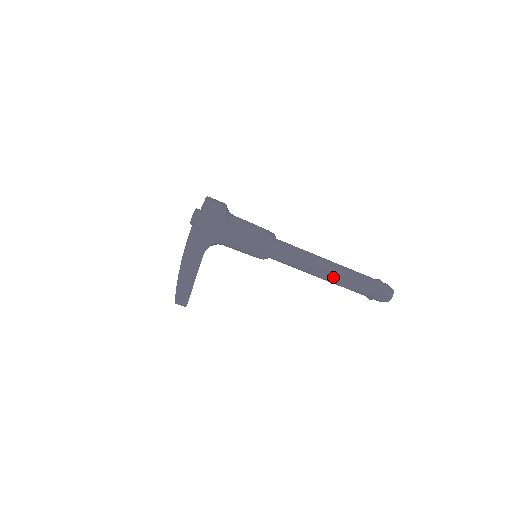
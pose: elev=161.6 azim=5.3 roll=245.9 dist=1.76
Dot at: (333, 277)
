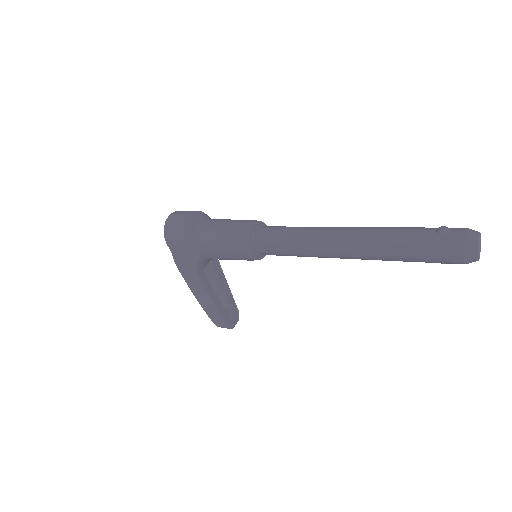
Dot at: (352, 254)
